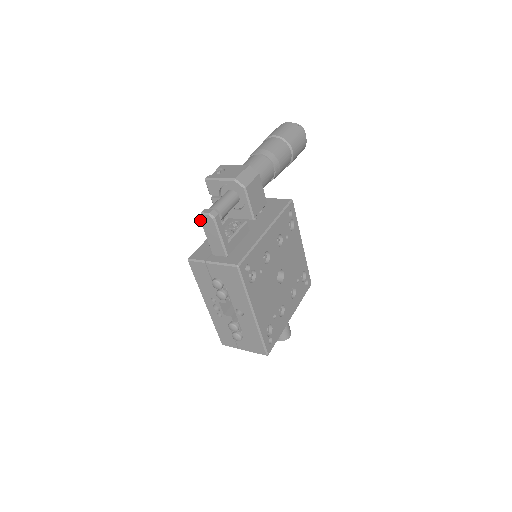
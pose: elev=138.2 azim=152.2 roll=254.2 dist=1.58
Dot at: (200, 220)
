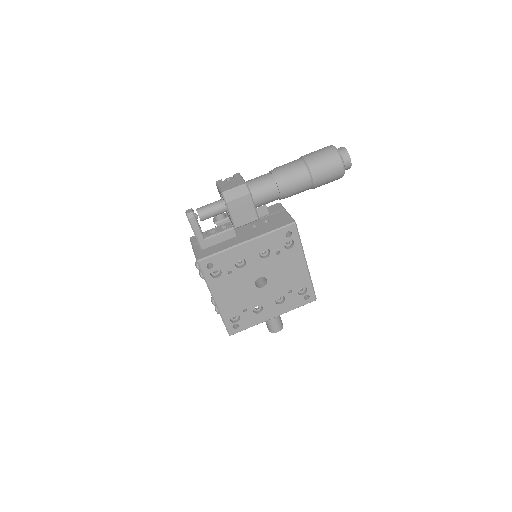
Dot at: occluded
